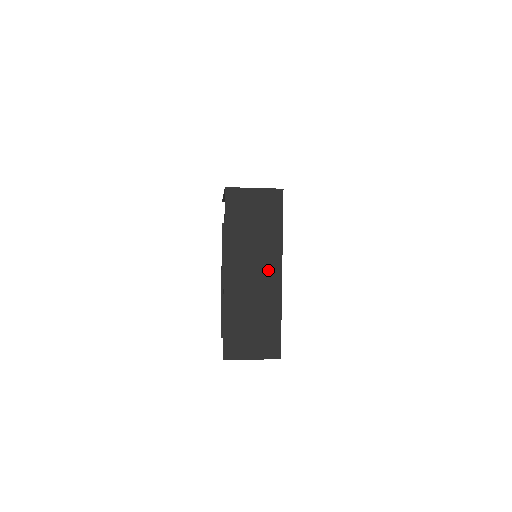
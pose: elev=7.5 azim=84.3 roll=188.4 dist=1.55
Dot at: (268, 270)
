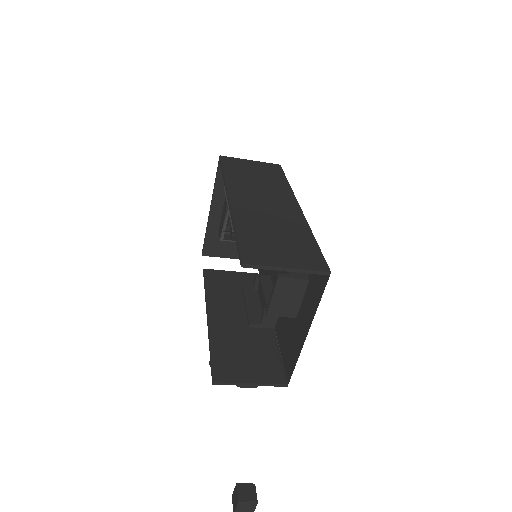
Dot at: (282, 203)
